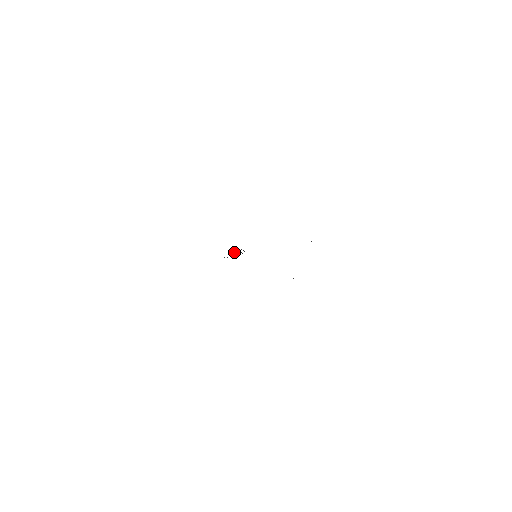
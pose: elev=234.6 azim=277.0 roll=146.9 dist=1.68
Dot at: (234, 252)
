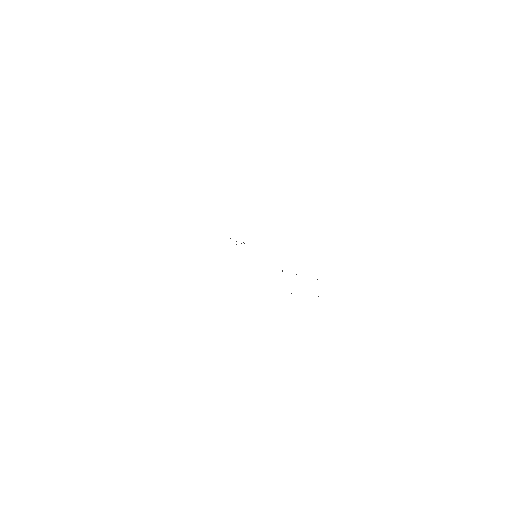
Dot at: occluded
